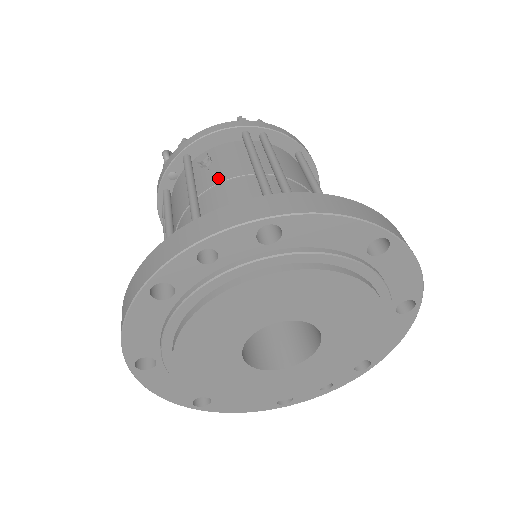
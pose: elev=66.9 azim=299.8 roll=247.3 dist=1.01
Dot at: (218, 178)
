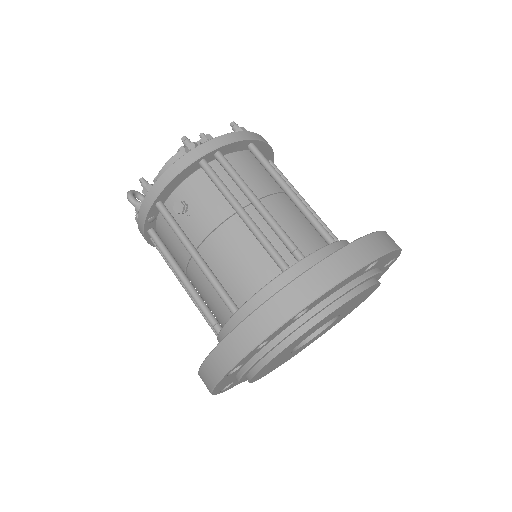
Dot at: (206, 227)
